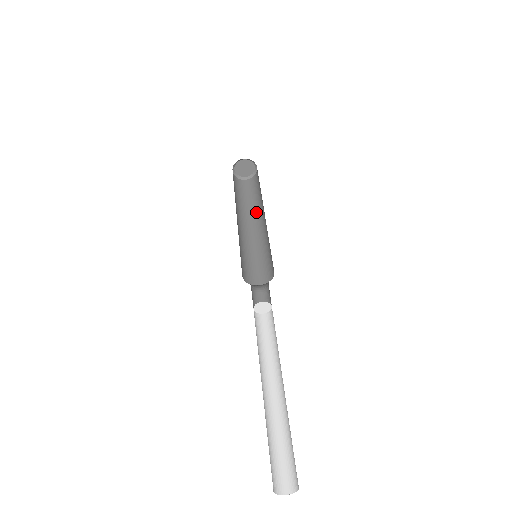
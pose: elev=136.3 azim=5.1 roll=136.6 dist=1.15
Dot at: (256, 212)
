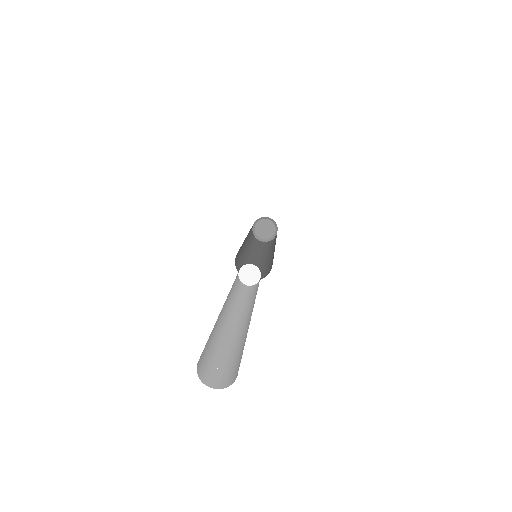
Dot at: (258, 252)
